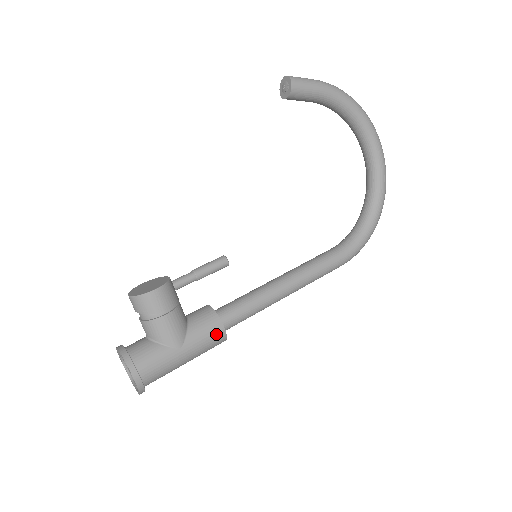
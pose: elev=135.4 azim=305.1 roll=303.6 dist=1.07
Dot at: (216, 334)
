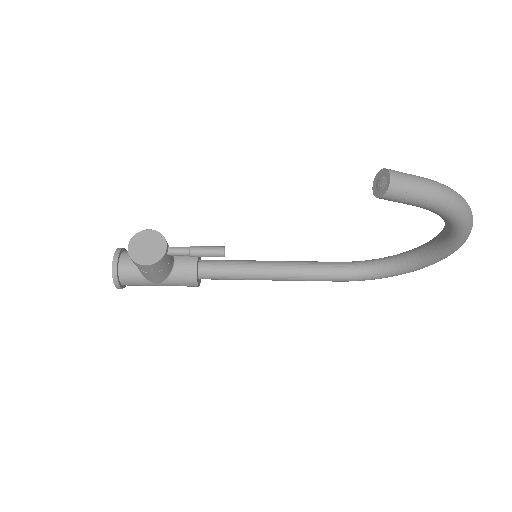
Dot at: (190, 286)
